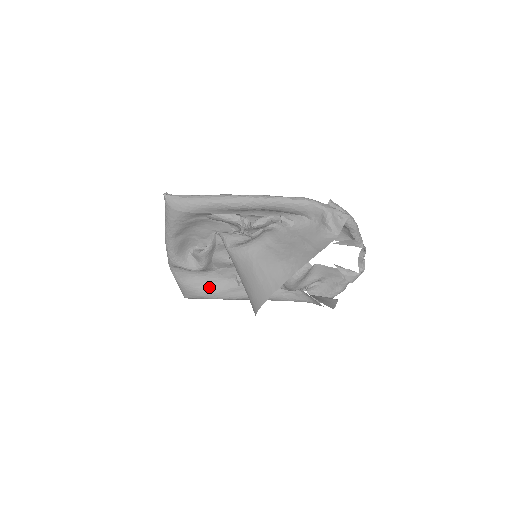
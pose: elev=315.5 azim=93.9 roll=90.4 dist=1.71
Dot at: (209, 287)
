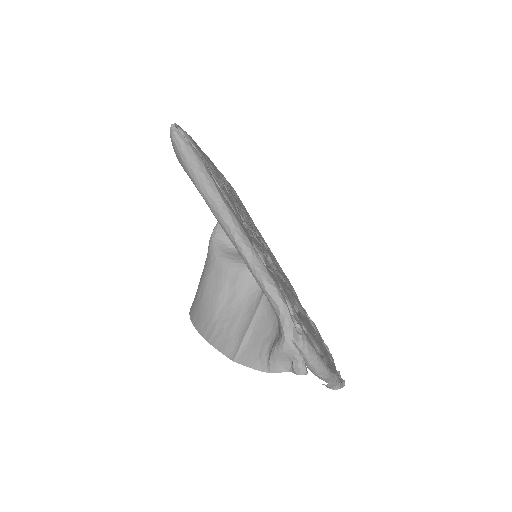
Dot at: occluded
